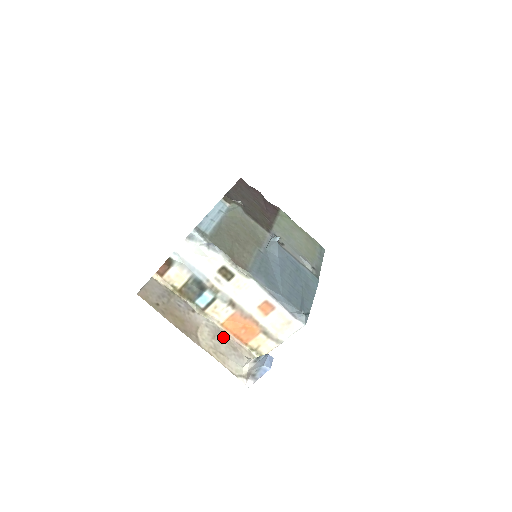
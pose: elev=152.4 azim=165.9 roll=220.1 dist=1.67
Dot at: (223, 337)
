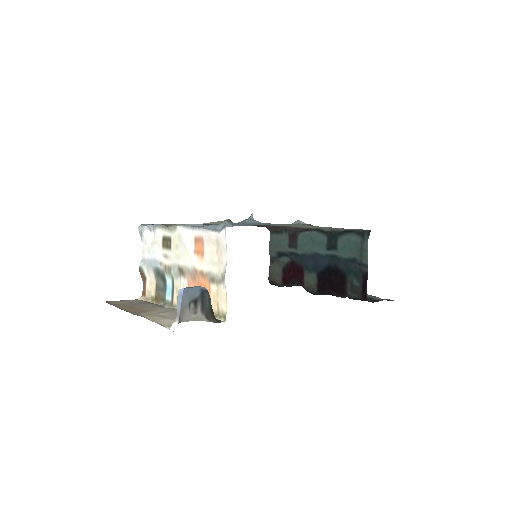
Dot at: occluded
